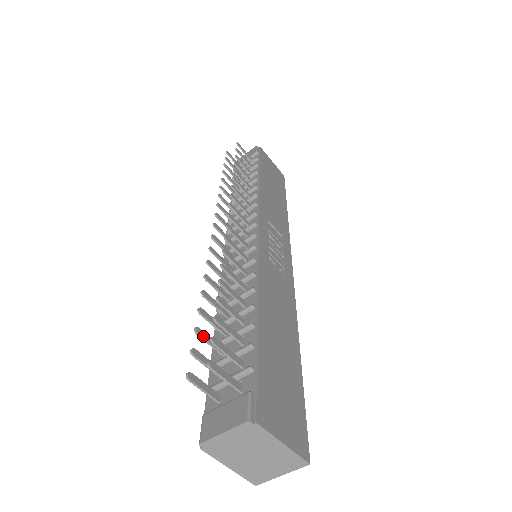
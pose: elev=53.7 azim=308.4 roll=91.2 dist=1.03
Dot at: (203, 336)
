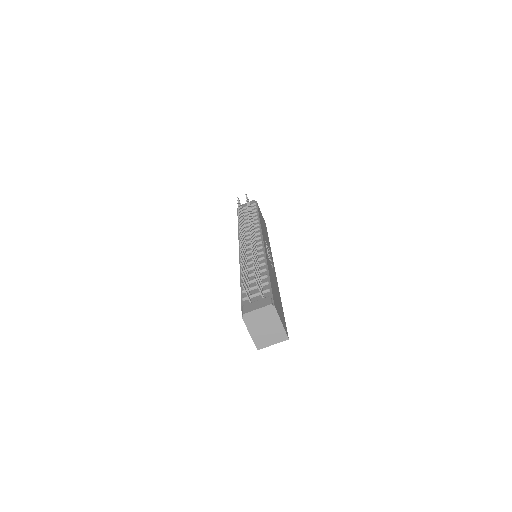
Dot at: occluded
